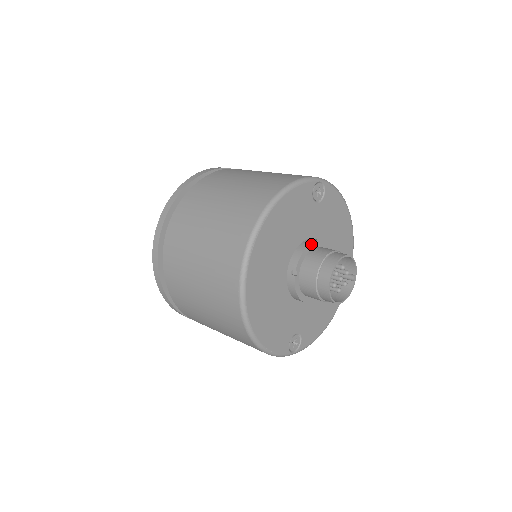
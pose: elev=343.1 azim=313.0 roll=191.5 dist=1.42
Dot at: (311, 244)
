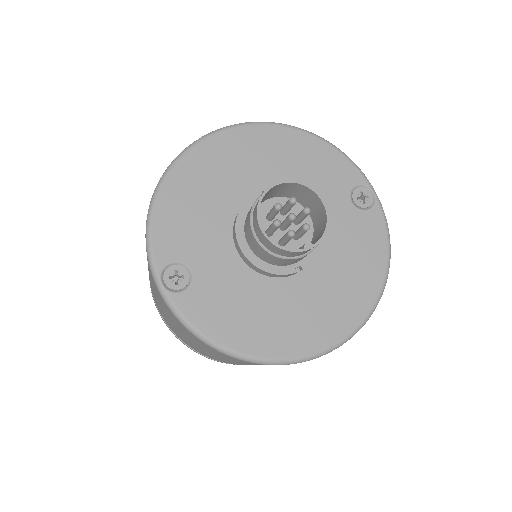
Dot at: occluded
